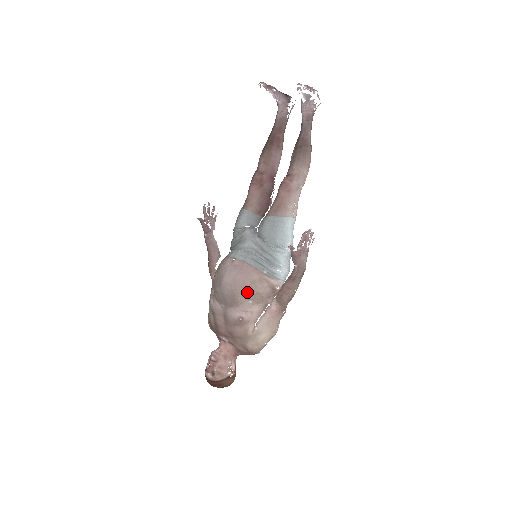
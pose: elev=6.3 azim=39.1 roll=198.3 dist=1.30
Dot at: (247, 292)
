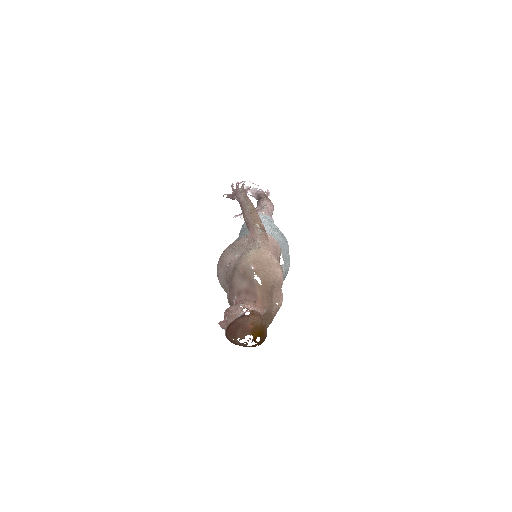
Dot at: (229, 253)
